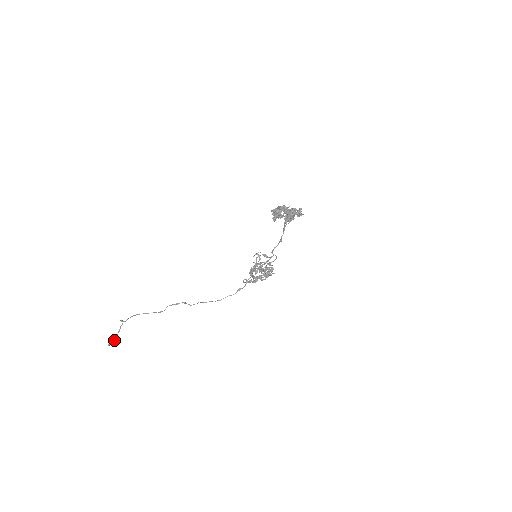
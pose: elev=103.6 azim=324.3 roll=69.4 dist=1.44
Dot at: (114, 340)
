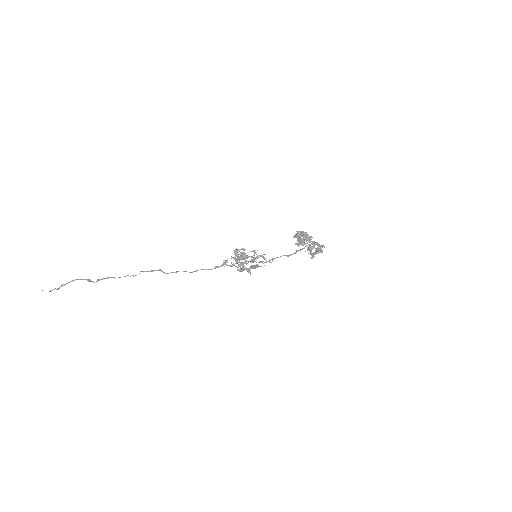
Dot at: occluded
